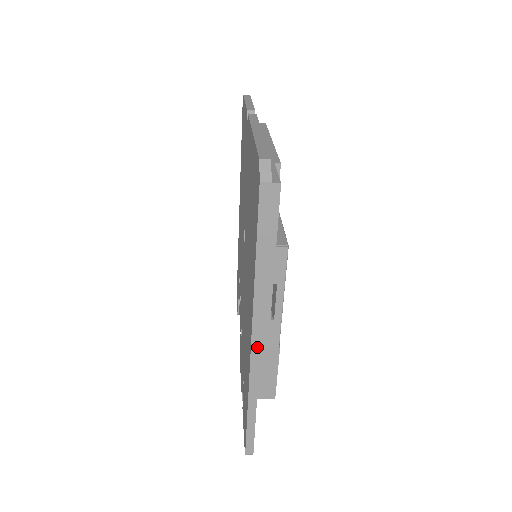
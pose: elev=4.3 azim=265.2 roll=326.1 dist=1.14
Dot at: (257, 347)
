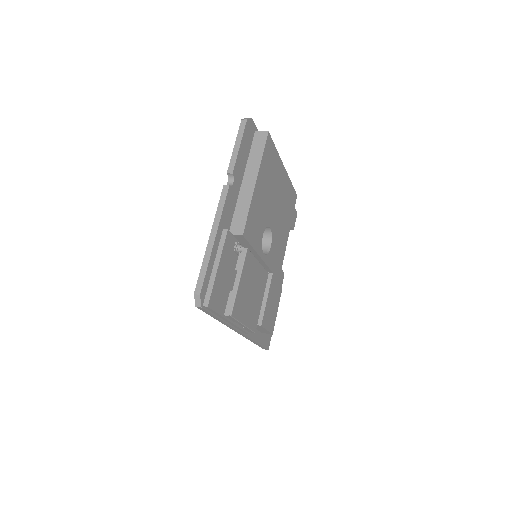
Dot at: (240, 333)
